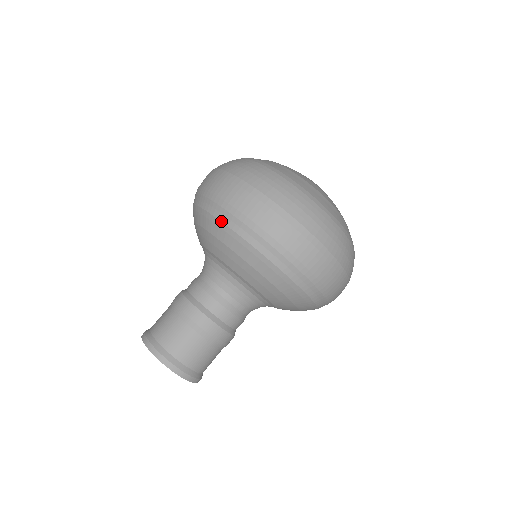
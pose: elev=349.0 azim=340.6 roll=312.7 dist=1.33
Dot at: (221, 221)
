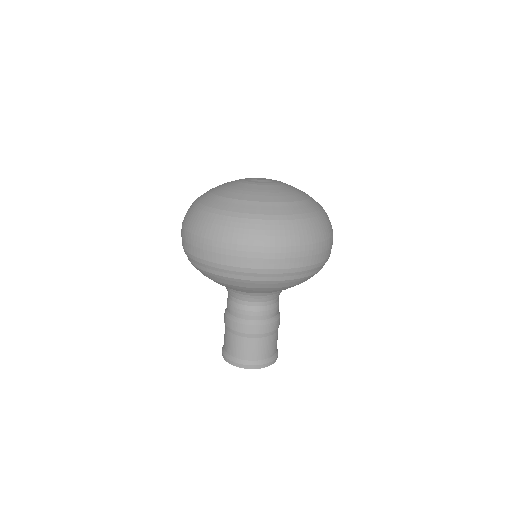
Dot at: (202, 270)
